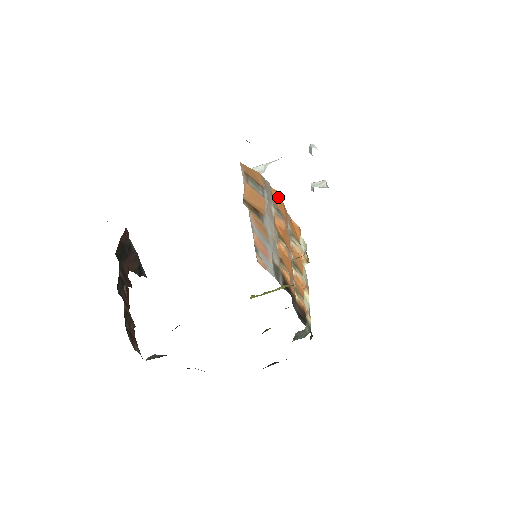
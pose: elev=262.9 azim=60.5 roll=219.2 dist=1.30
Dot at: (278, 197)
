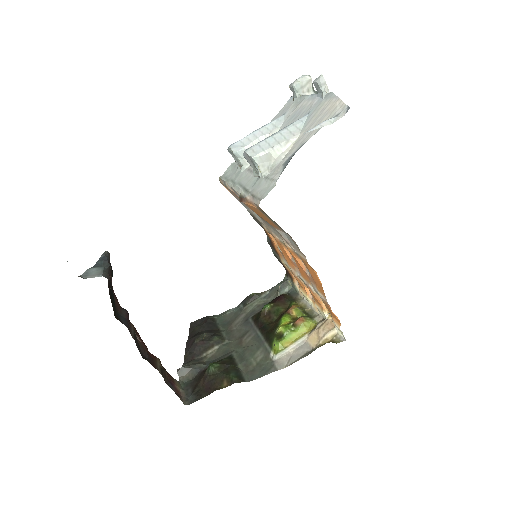
Dot at: (315, 274)
